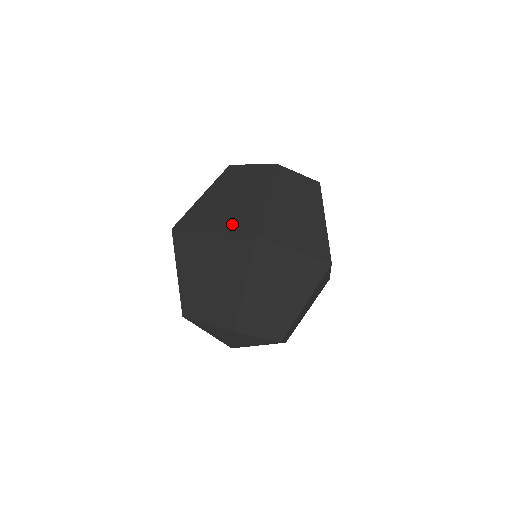
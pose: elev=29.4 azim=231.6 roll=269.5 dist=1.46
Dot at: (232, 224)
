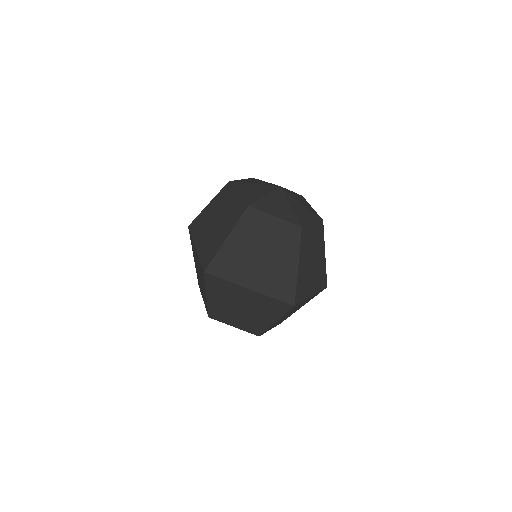
Dot at: (269, 286)
